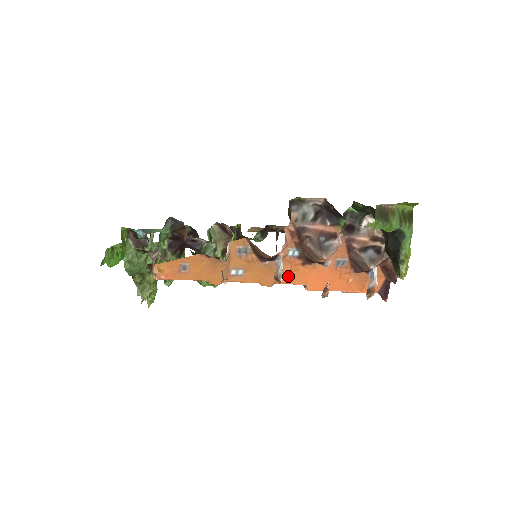
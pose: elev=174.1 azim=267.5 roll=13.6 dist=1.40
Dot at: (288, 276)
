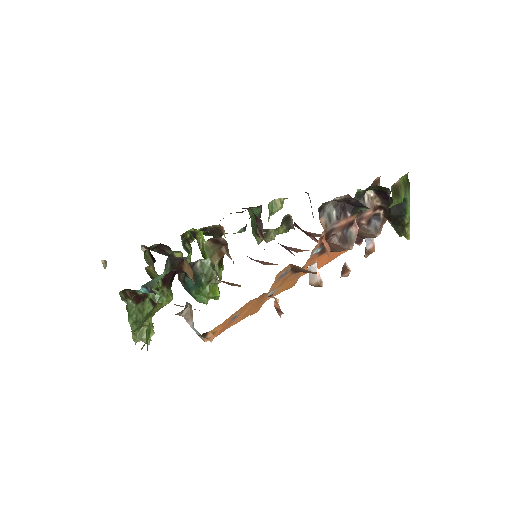
Dot at: occluded
